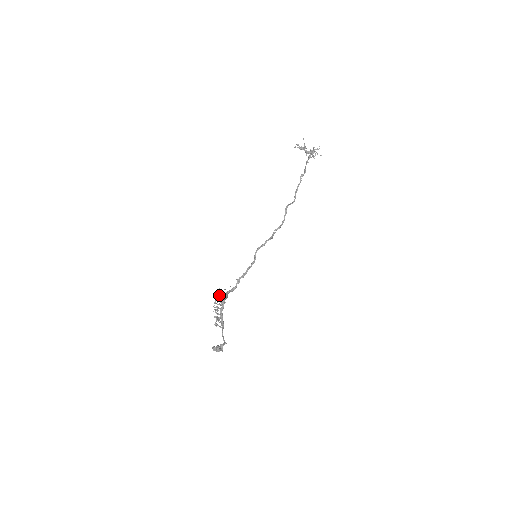
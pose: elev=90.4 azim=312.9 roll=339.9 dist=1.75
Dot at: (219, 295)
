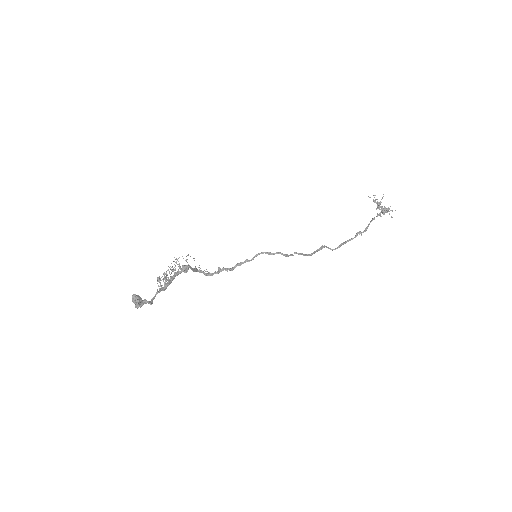
Dot at: occluded
